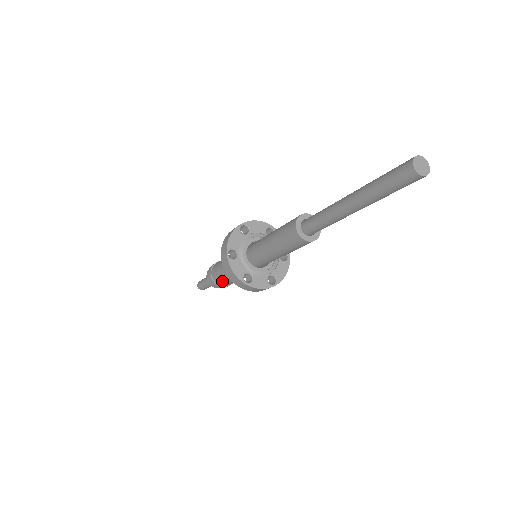
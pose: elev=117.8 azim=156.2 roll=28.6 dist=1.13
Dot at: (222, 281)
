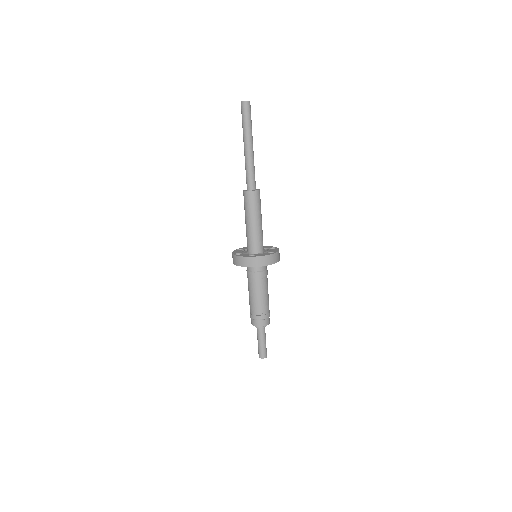
Dot at: (250, 303)
